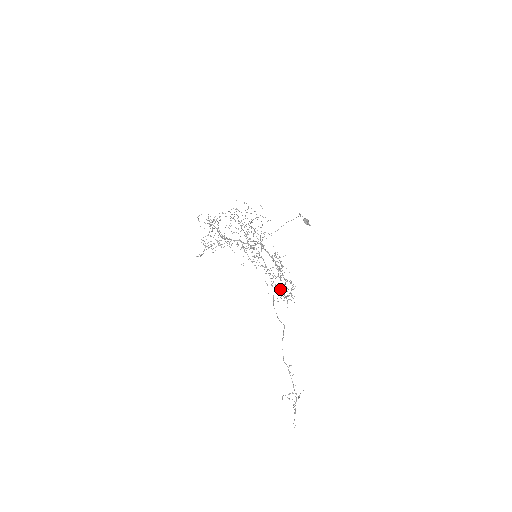
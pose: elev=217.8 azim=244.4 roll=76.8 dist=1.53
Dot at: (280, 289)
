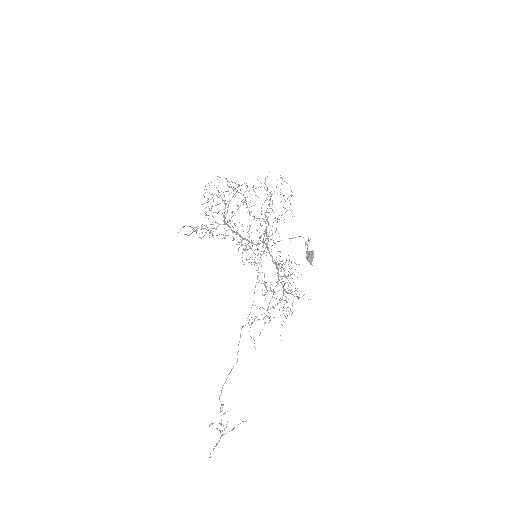
Dot at: occluded
